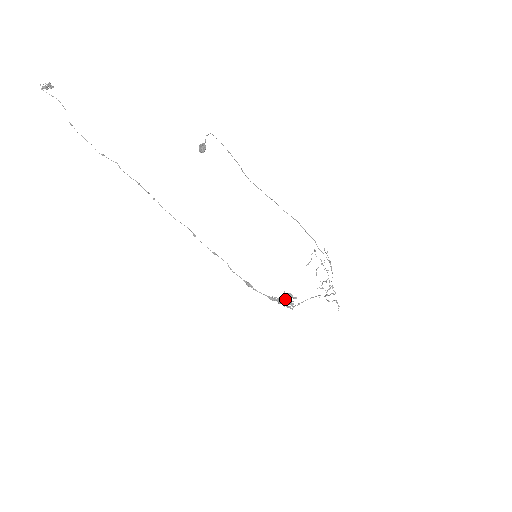
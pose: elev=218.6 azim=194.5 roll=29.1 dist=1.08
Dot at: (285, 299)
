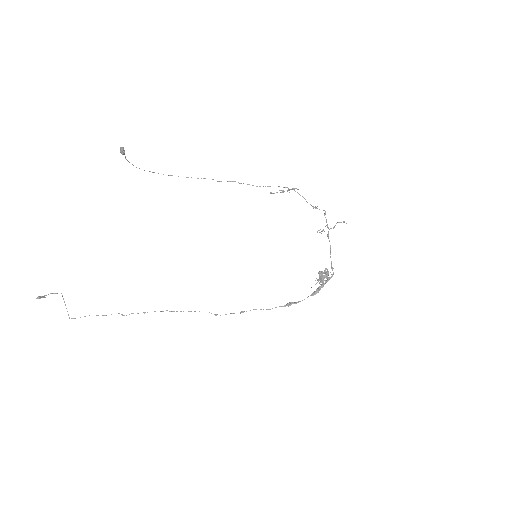
Dot at: (320, 277)
